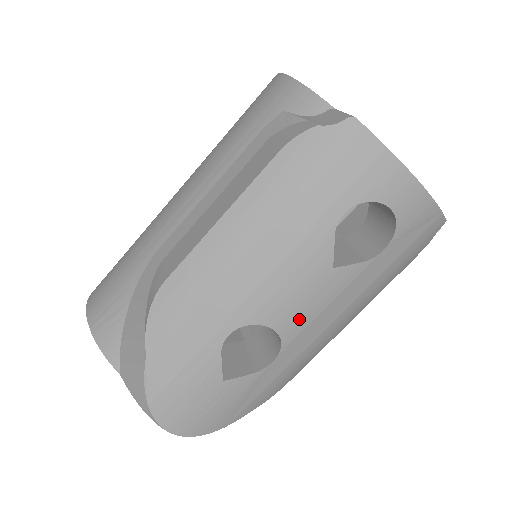
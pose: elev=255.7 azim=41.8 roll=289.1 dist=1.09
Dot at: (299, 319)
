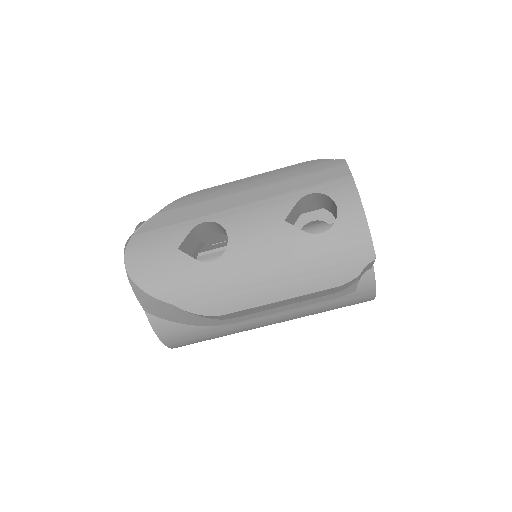
Dot at: (246, 241)
